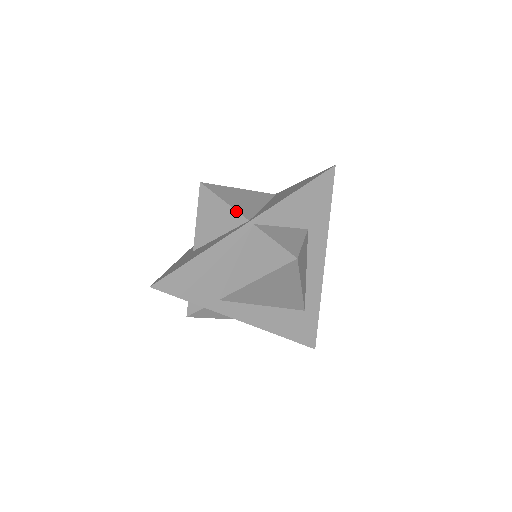
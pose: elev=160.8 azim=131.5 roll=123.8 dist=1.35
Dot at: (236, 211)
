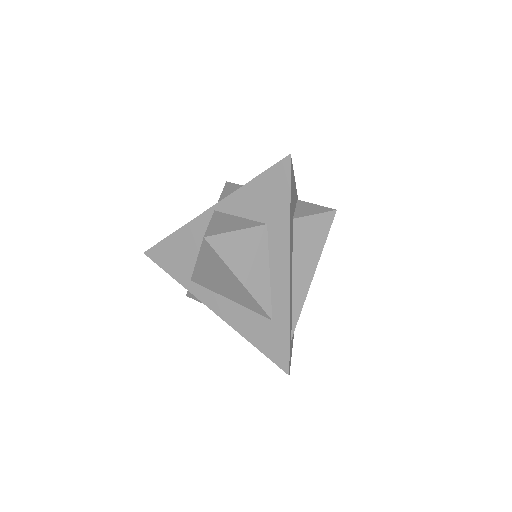
Dot at: (218, 201)
